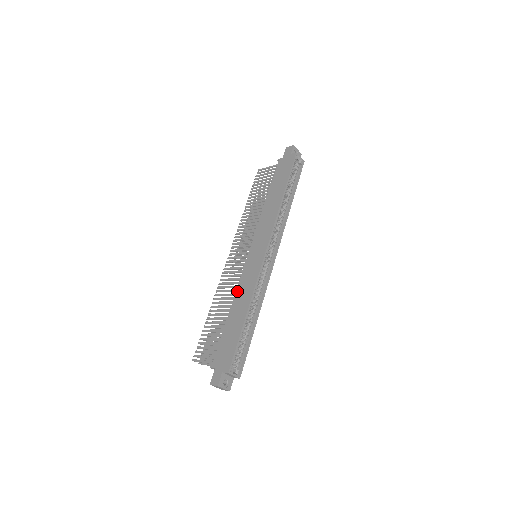
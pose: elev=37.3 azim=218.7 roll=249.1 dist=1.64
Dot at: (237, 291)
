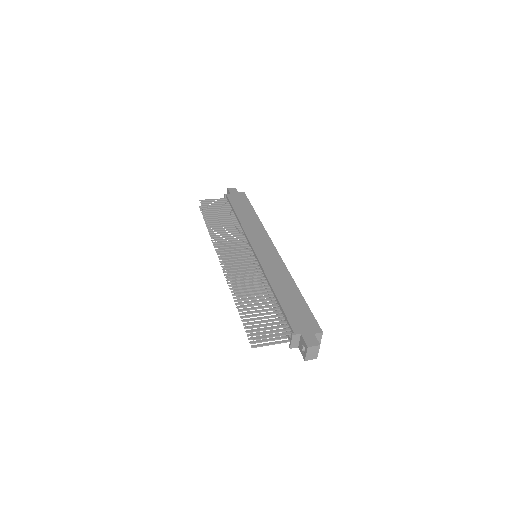
Dot at: (268, 275)
